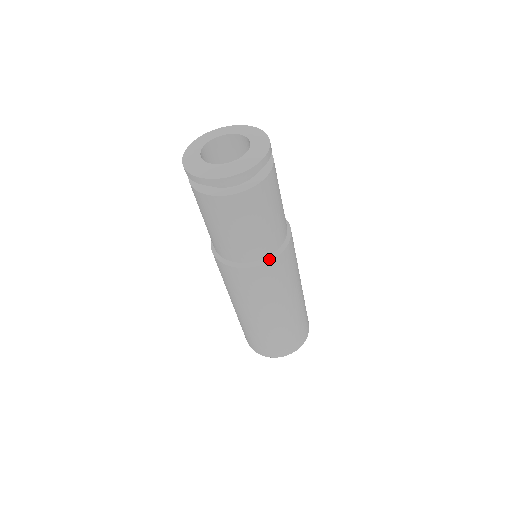
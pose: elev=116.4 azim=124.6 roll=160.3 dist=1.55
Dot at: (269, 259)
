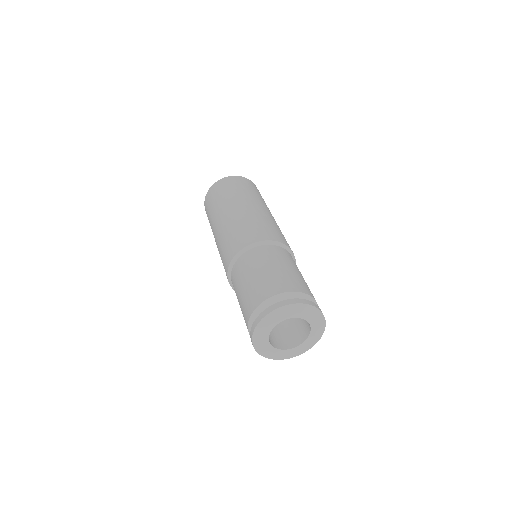
Dot at: occluded
